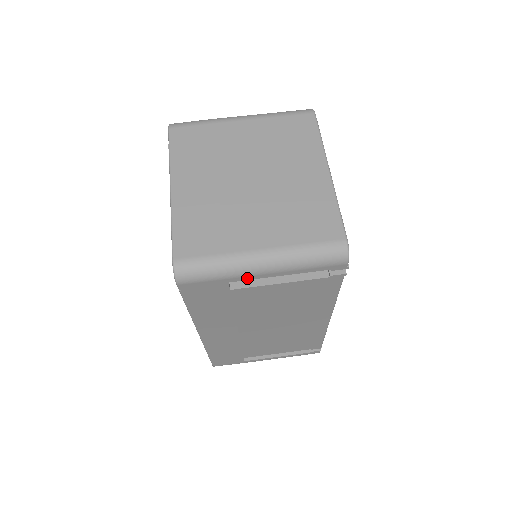
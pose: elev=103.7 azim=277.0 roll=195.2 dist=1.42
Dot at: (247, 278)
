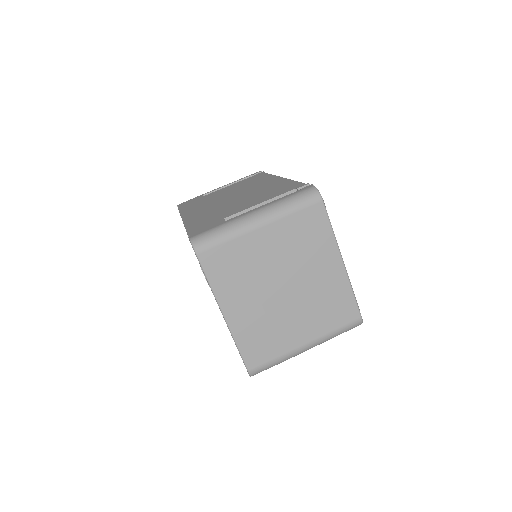
Dot at: occluded
